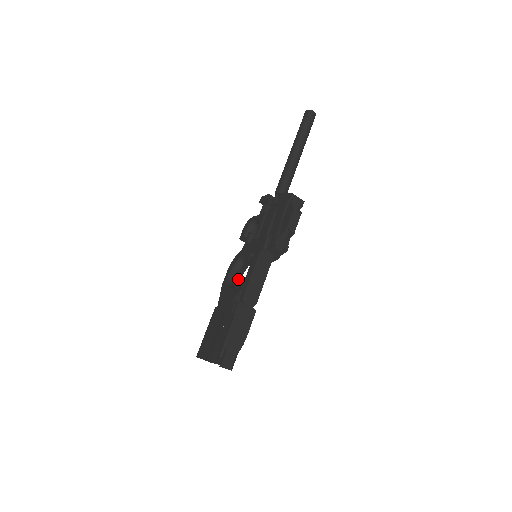
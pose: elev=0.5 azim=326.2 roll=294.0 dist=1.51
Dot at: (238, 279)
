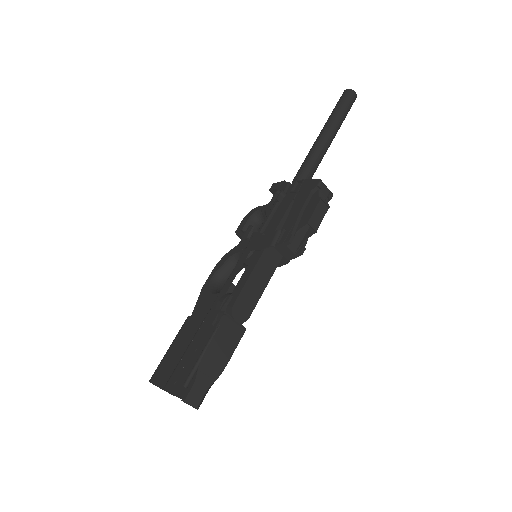
Dot at: (228, 281)
